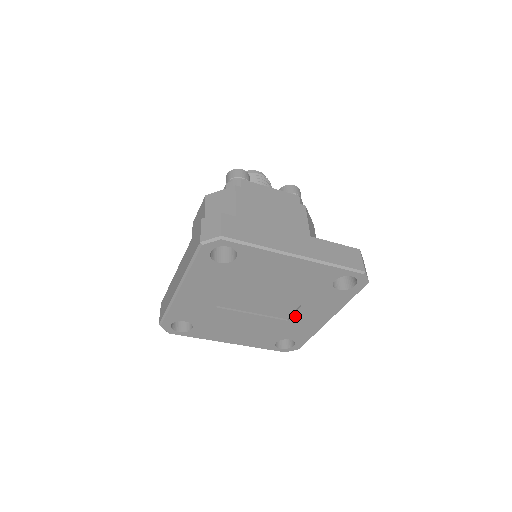
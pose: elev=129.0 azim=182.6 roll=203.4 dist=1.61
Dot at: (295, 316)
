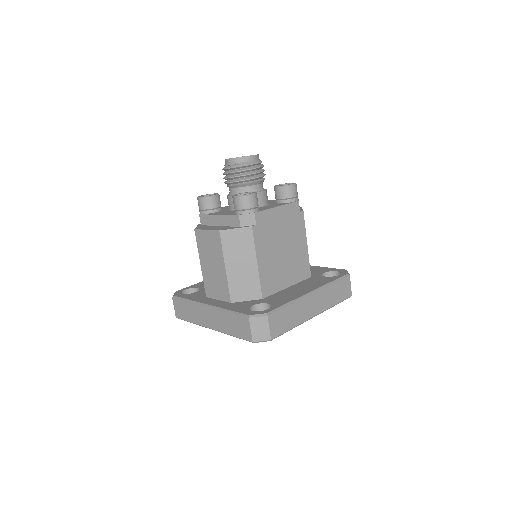
Dot at: occluded
